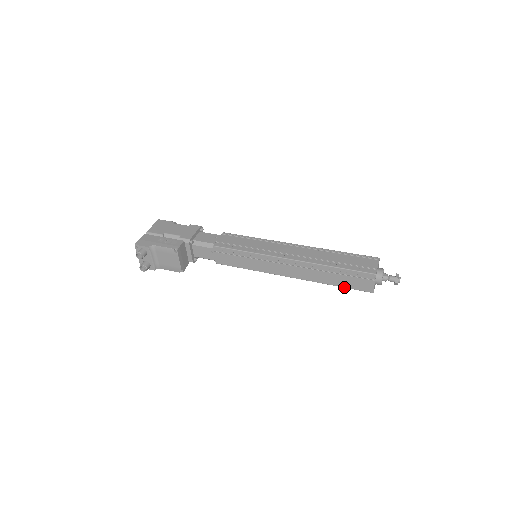
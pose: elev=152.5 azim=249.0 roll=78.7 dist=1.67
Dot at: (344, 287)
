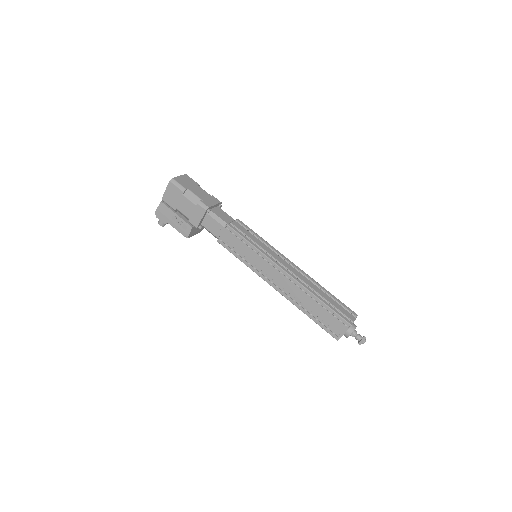
Dot at: occluded
